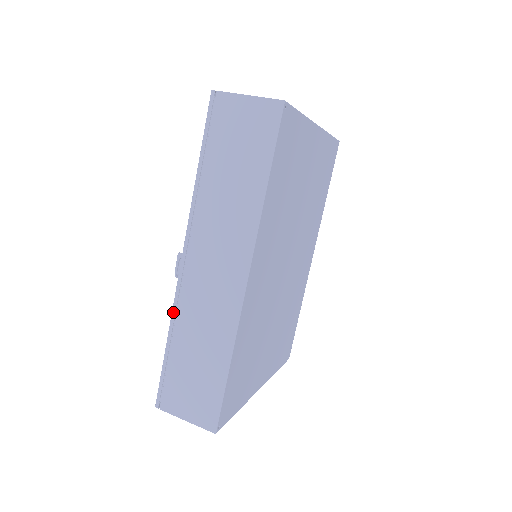
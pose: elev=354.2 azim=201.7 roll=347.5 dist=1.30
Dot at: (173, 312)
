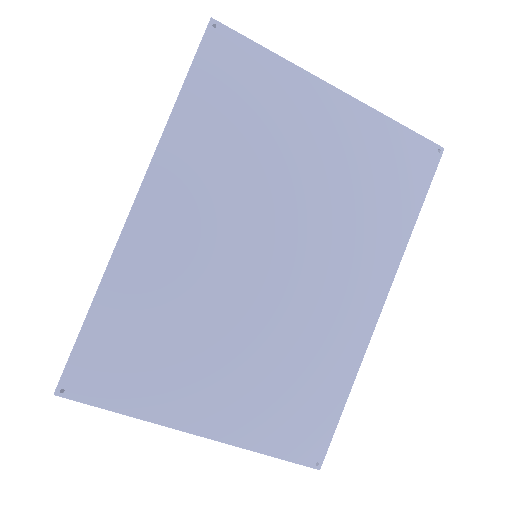
Dot at: occluded
